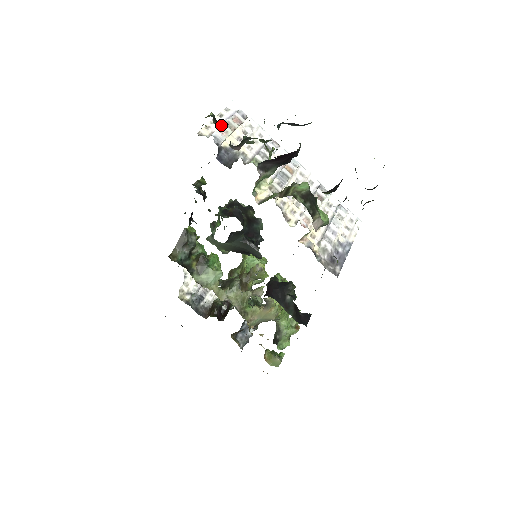
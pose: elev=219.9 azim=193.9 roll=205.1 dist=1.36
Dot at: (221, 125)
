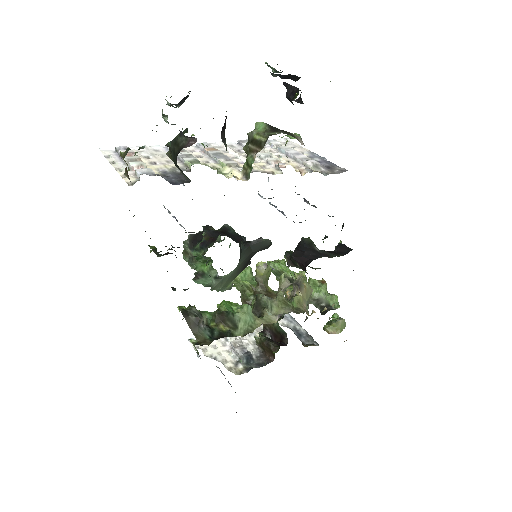
Dot at: occluded
